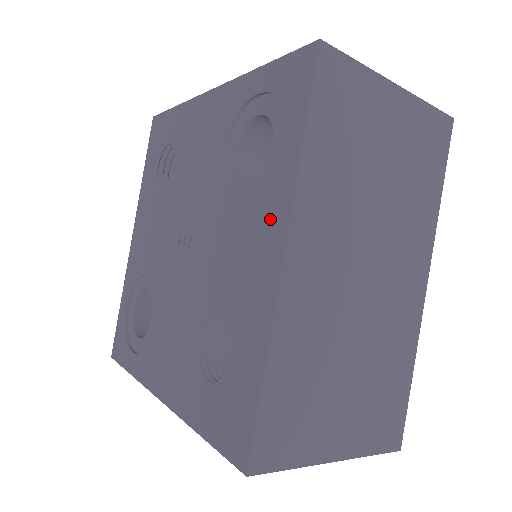
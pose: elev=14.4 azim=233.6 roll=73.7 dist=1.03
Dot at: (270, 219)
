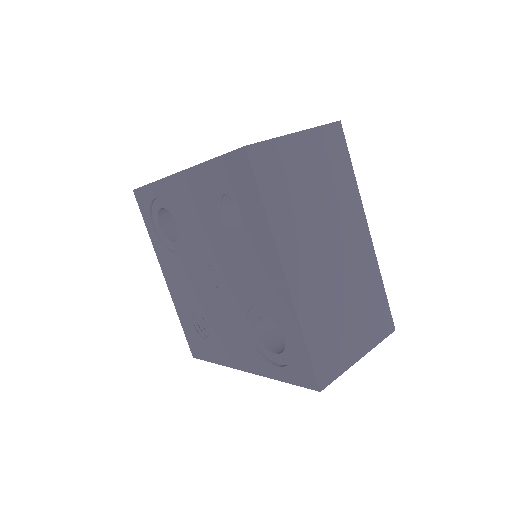
Dot at: (251, 361)
